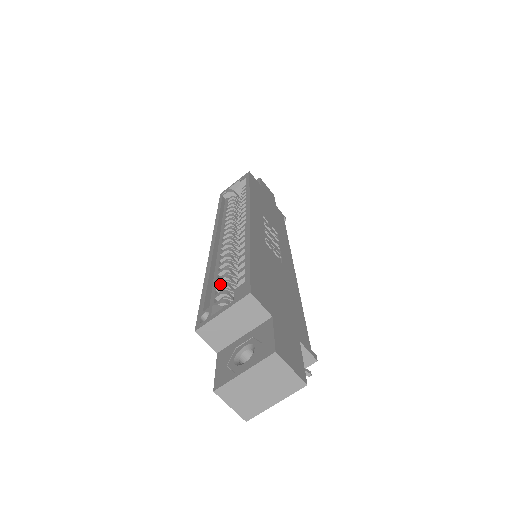
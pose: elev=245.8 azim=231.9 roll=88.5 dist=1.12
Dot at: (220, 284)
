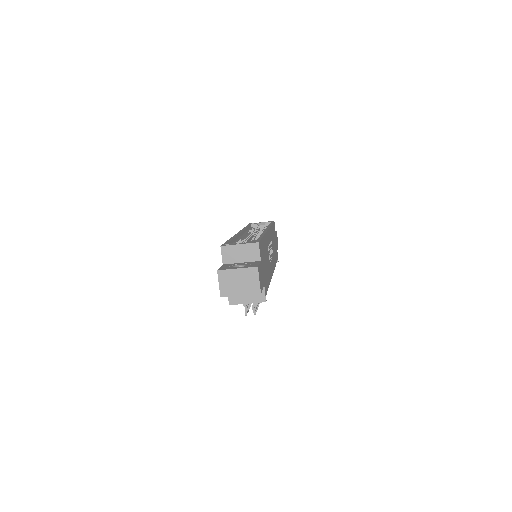
Dot at: (238, 243)
